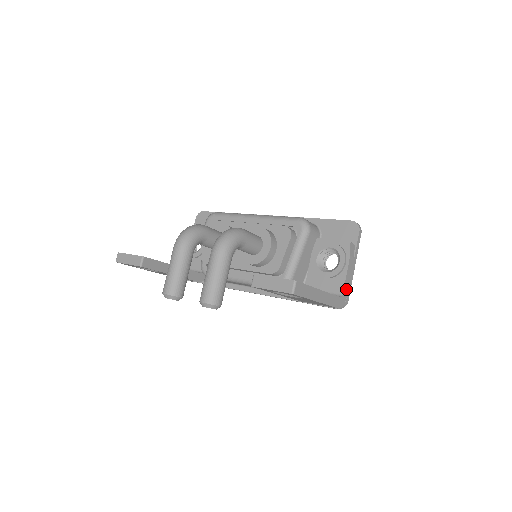
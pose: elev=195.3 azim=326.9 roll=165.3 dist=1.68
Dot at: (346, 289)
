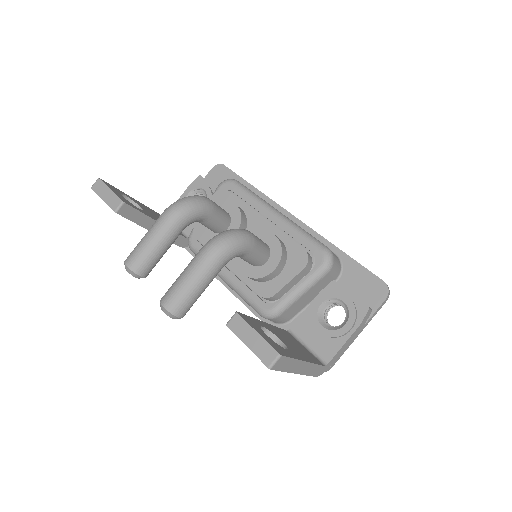
Dot at: (336, 357)
